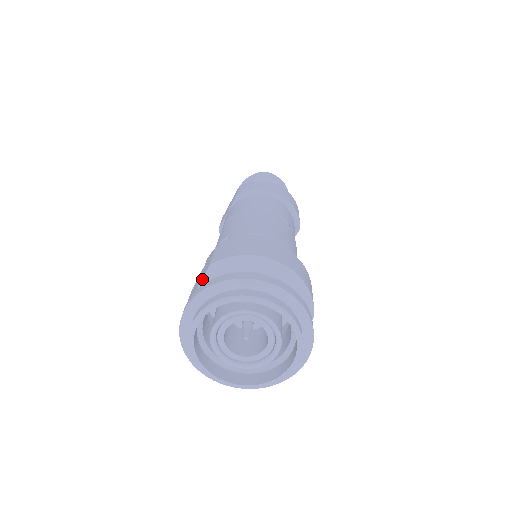
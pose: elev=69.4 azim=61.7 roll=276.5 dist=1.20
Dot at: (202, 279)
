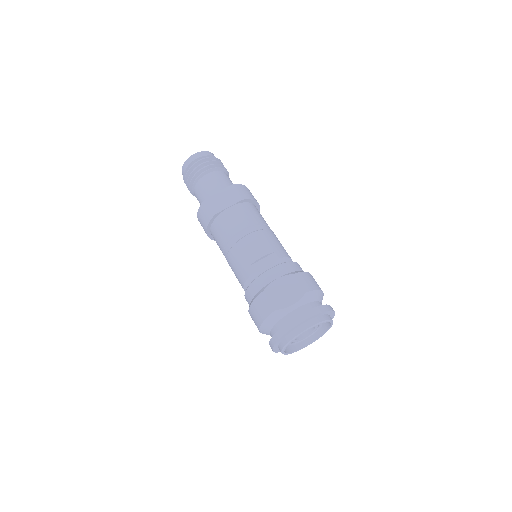
Dot at: (300, 299)
